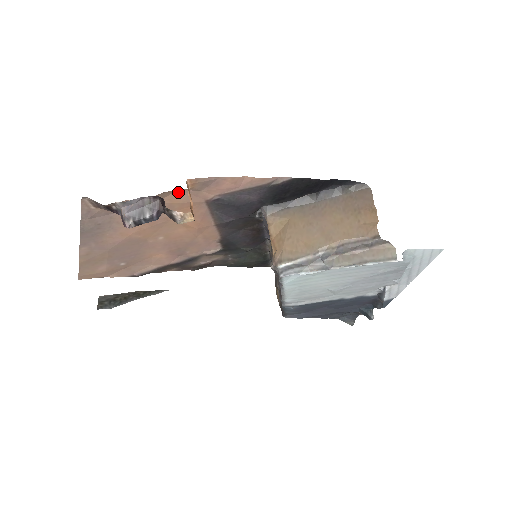
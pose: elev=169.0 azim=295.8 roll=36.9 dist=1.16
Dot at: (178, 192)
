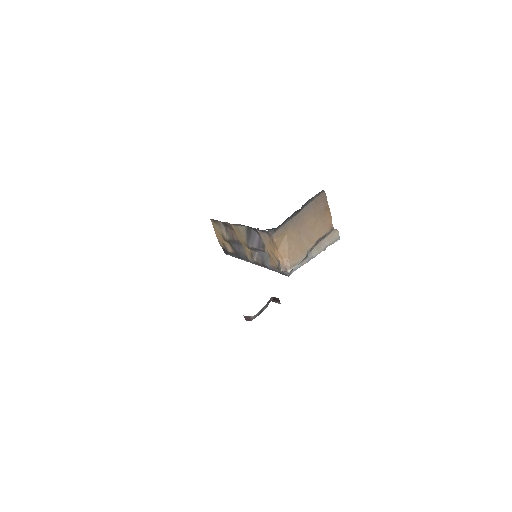
Dot at: occluded
